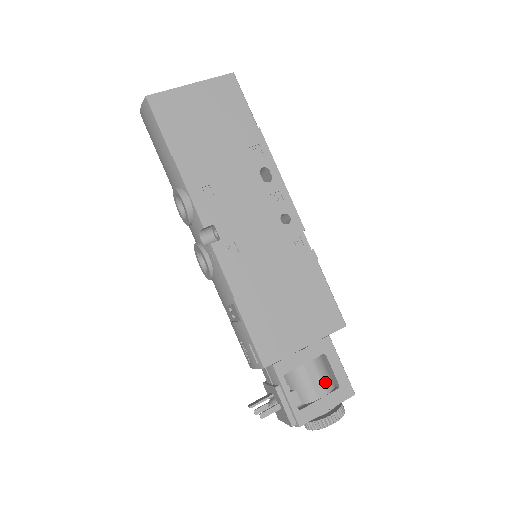
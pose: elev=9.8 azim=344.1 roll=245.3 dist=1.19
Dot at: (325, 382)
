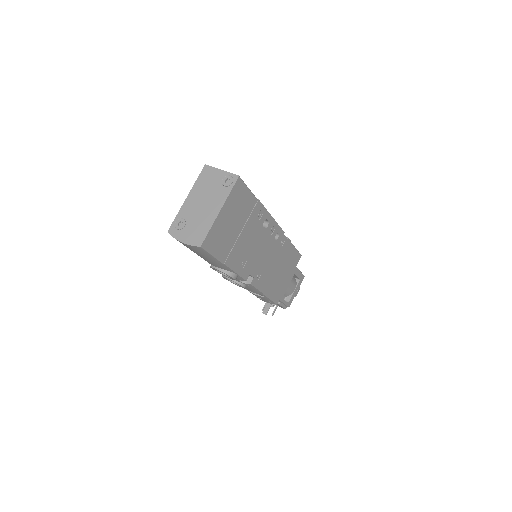
Dot at: (295, 283)
